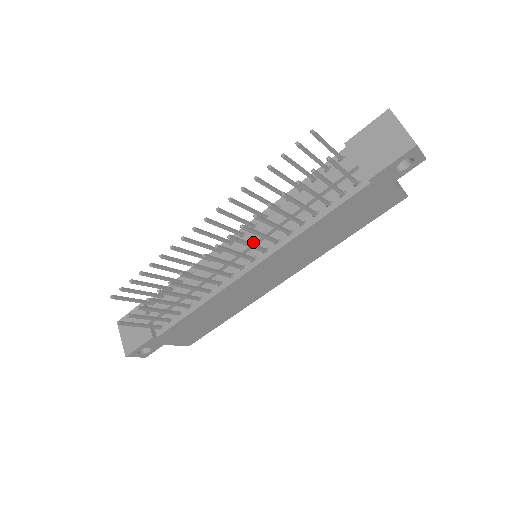
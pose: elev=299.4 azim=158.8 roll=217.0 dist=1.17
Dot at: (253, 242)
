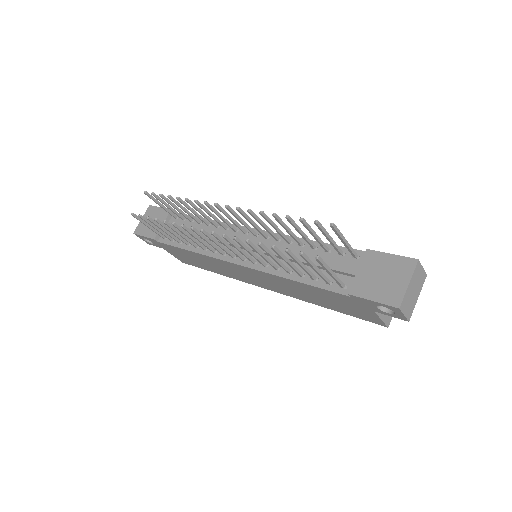
Dot at: occluded
